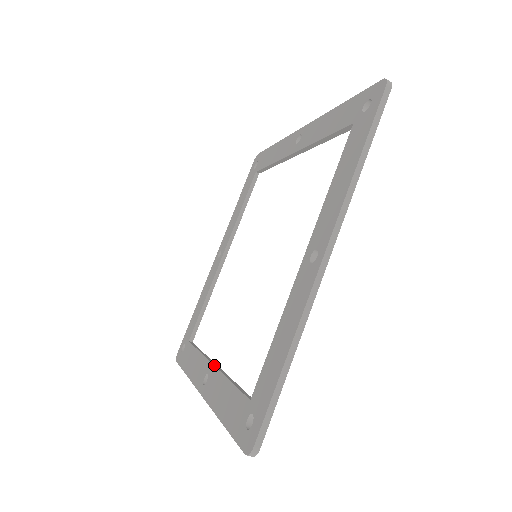
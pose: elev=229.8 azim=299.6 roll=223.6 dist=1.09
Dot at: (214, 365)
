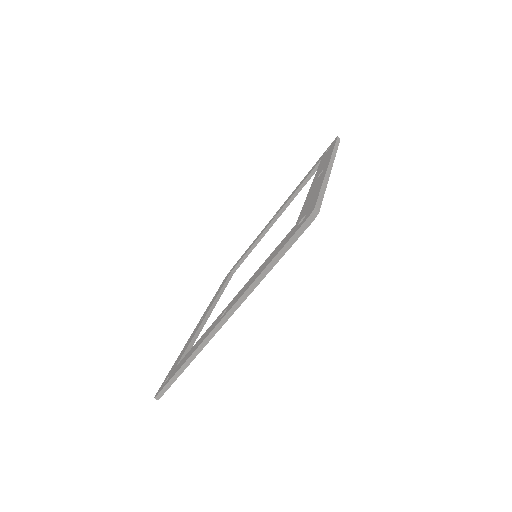
Dot at: occluded
